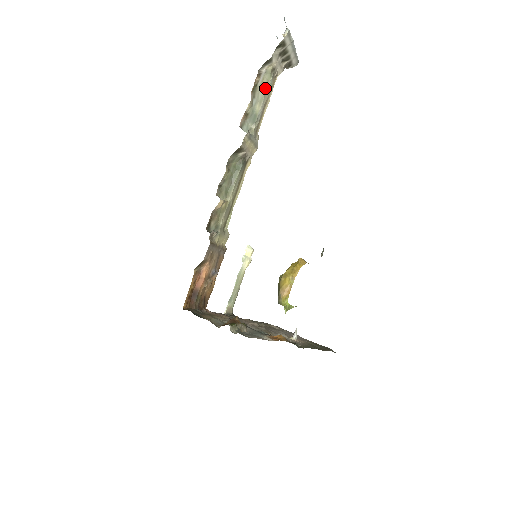
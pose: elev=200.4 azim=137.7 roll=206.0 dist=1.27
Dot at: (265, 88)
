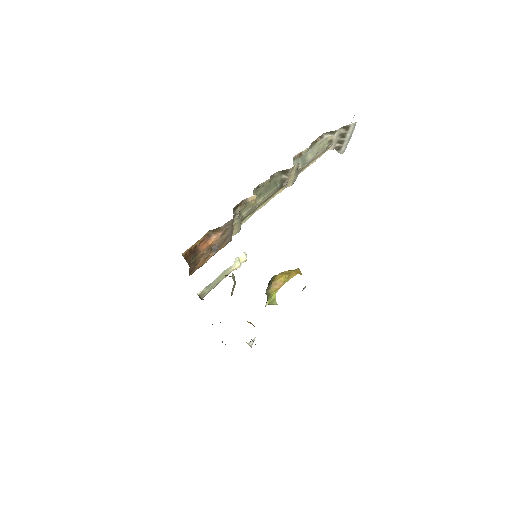
Dot at: (320, 148)
